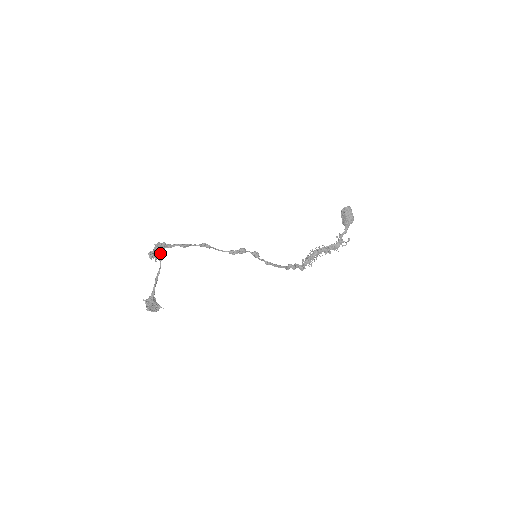
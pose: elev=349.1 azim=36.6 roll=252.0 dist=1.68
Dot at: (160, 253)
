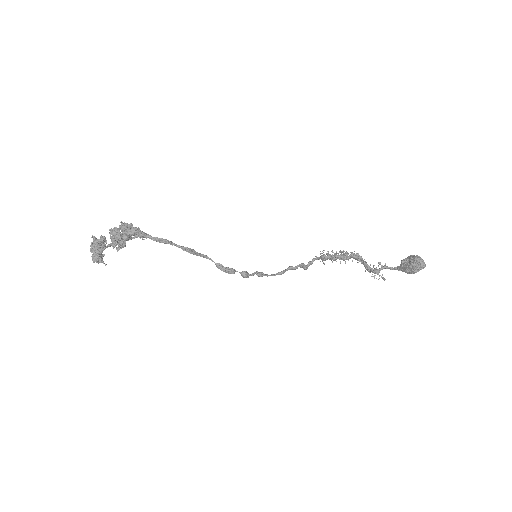
Dot at: (121, 245)
